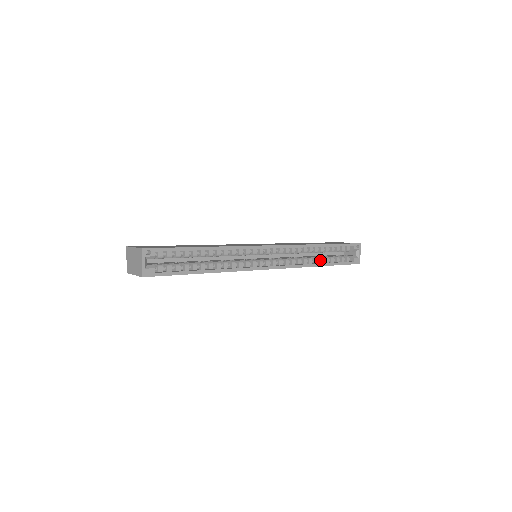
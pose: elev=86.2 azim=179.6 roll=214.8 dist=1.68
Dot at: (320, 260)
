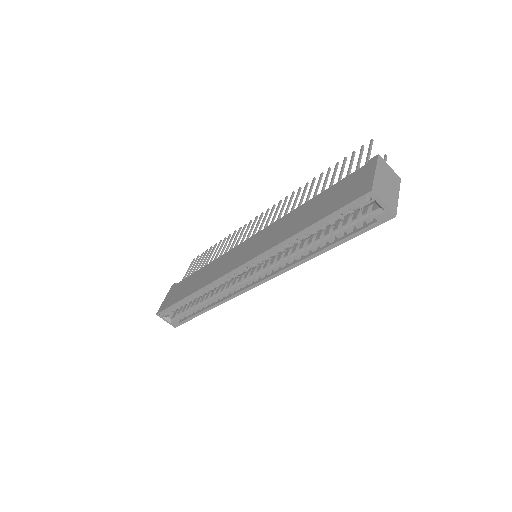
Dot at: (317, 245)
